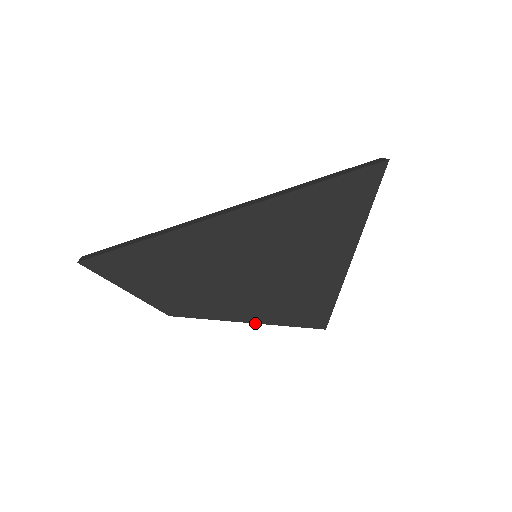
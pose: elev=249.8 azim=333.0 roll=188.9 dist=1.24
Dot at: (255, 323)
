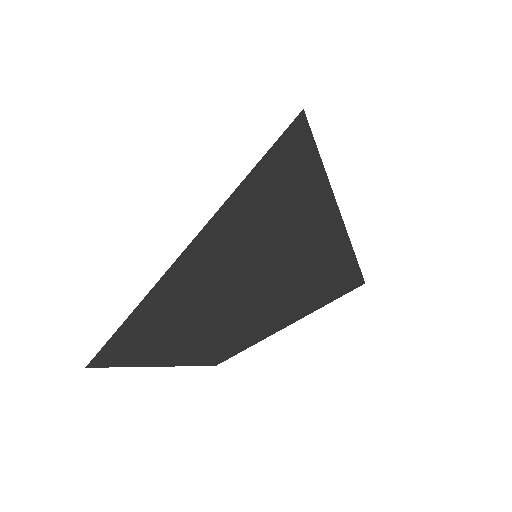
Dot at: (301, 318)
